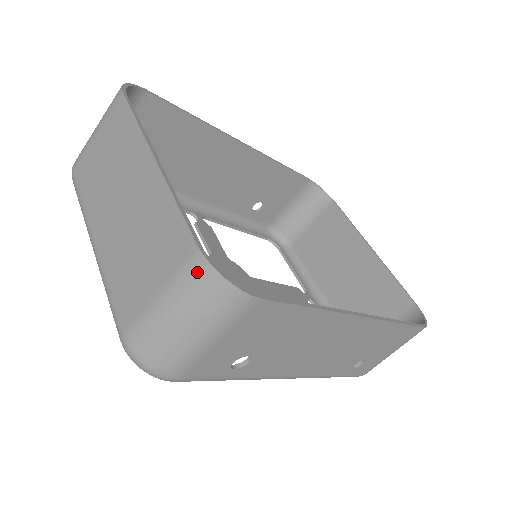
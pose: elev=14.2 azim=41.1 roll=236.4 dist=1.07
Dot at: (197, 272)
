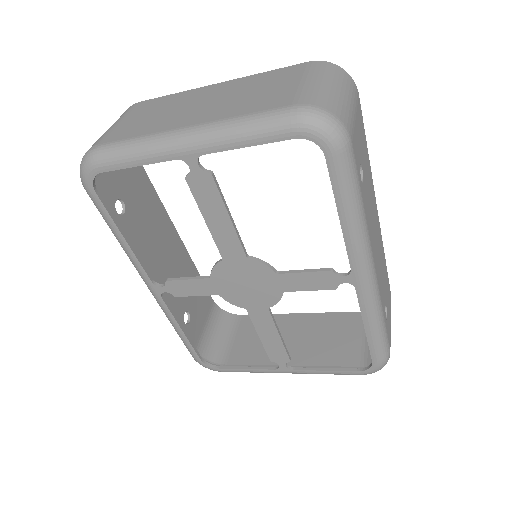
Dot at: (323, 65)
